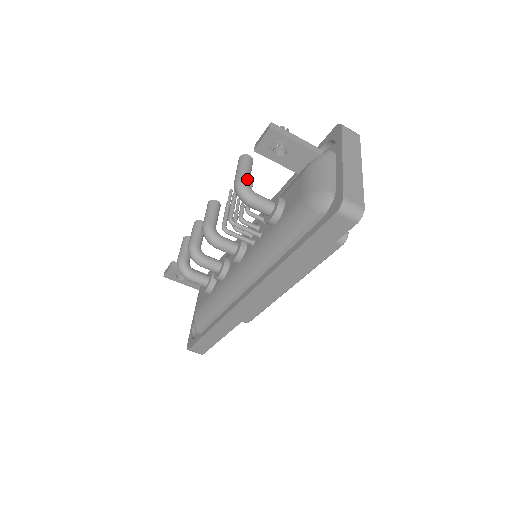
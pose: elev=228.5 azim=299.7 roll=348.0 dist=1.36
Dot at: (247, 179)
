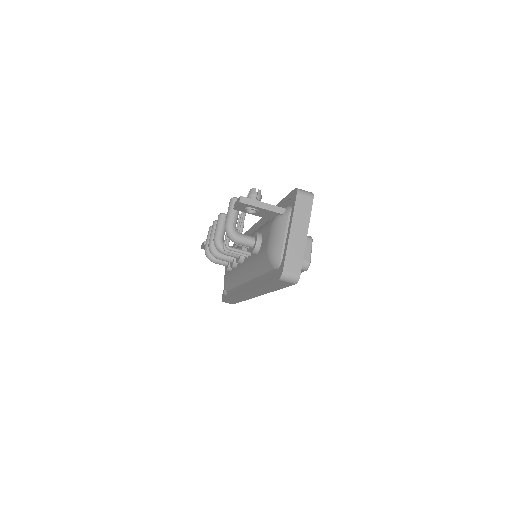
Dot at: (233, 223)
